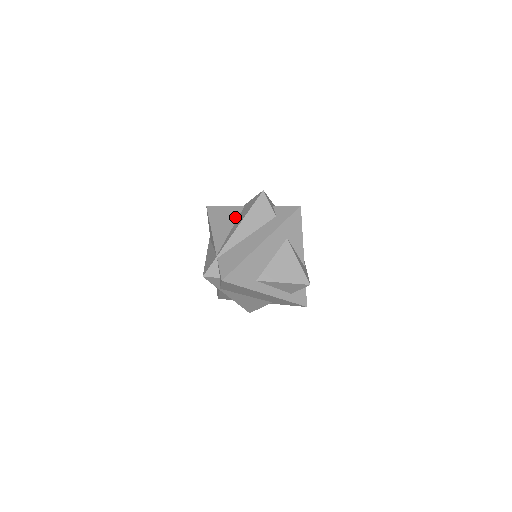
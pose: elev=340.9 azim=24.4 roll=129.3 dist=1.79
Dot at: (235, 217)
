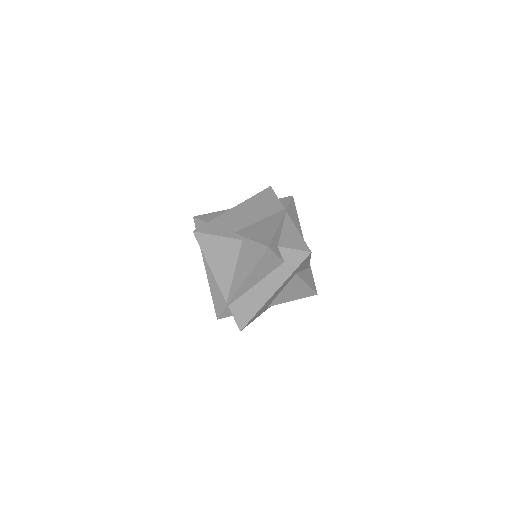
Dot at: (235, 255)
